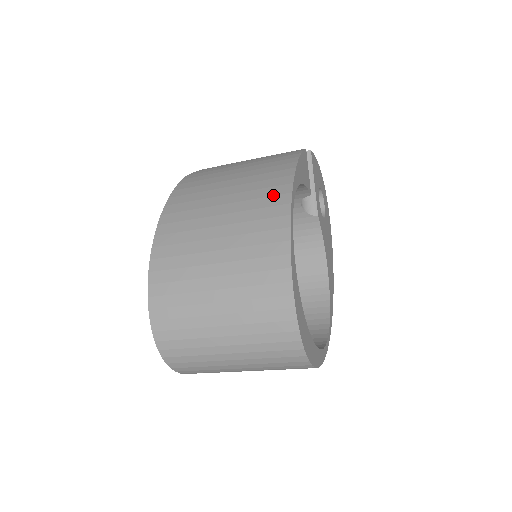
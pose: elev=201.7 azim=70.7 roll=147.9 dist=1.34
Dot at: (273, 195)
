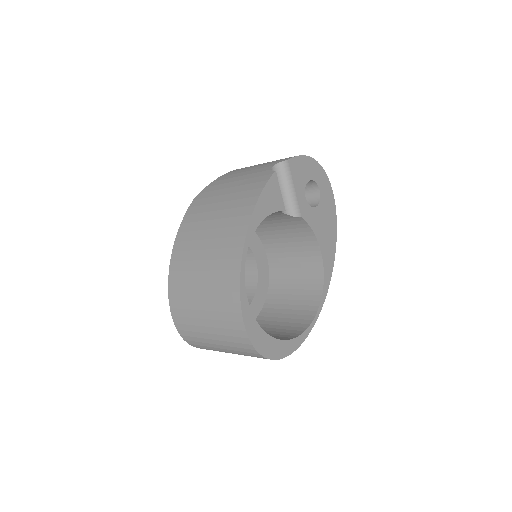
Dot at: (232, 247)
